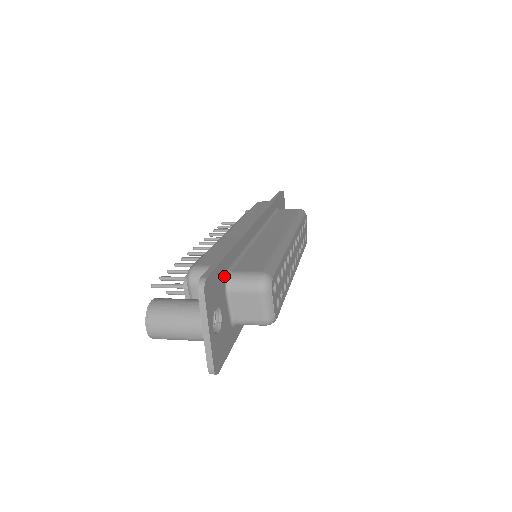
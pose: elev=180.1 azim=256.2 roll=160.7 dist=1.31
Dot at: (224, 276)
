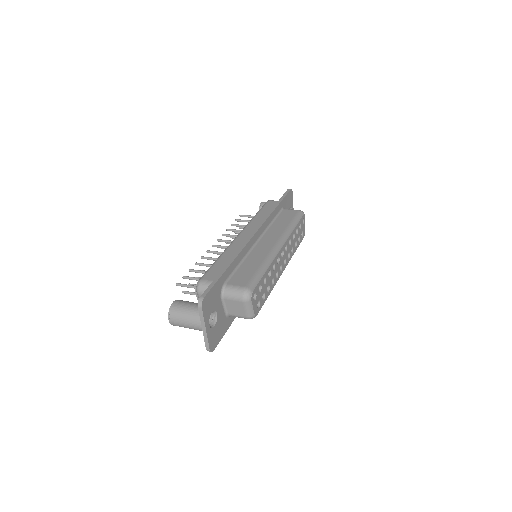
Dot at: (220, 289)
